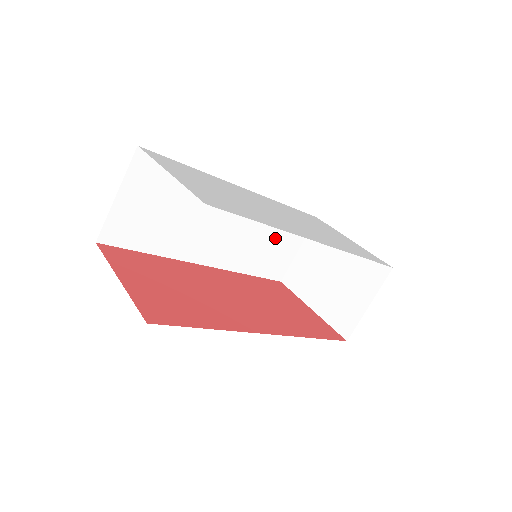
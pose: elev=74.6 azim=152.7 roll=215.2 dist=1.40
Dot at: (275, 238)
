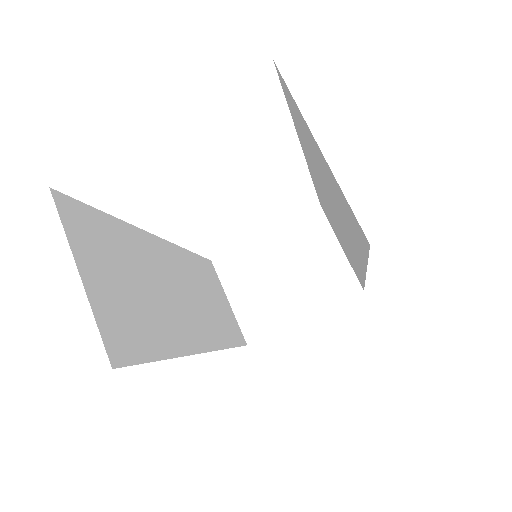
Dot at: (211, 294)
